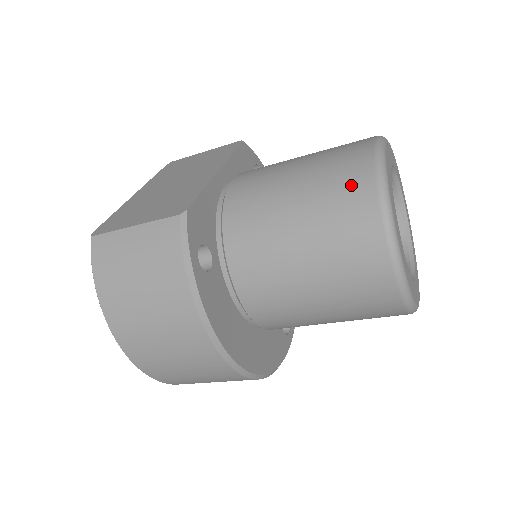
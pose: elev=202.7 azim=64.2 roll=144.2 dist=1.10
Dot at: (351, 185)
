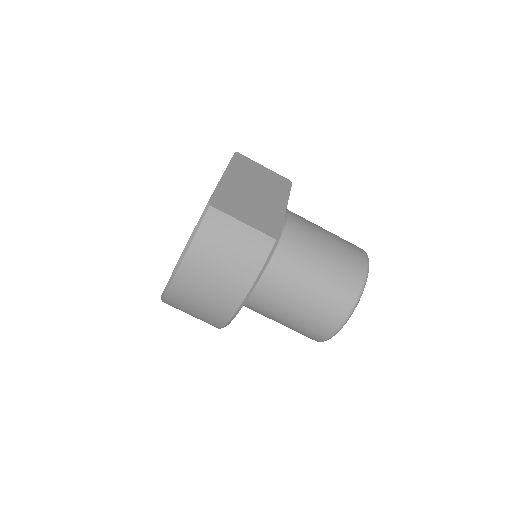
Dot at: (351, 278)
